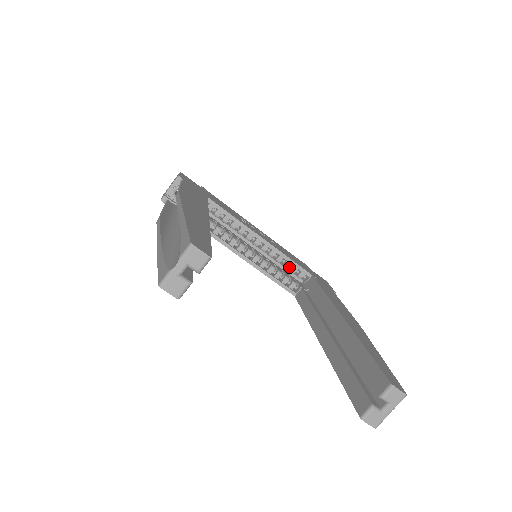
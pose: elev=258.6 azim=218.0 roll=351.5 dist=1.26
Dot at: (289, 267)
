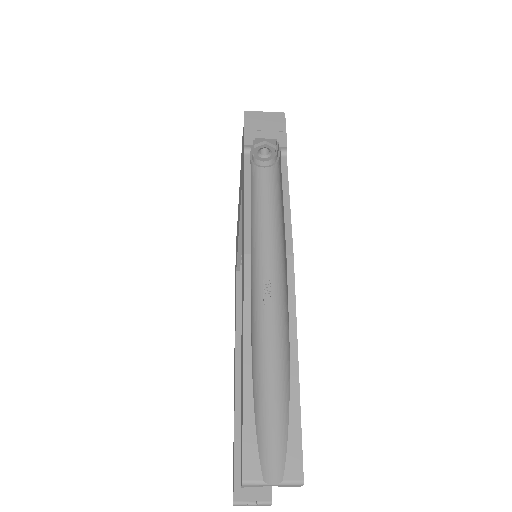
Dot at: occluded
